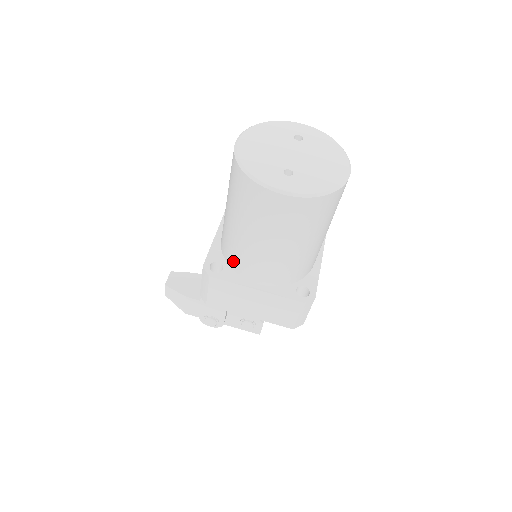
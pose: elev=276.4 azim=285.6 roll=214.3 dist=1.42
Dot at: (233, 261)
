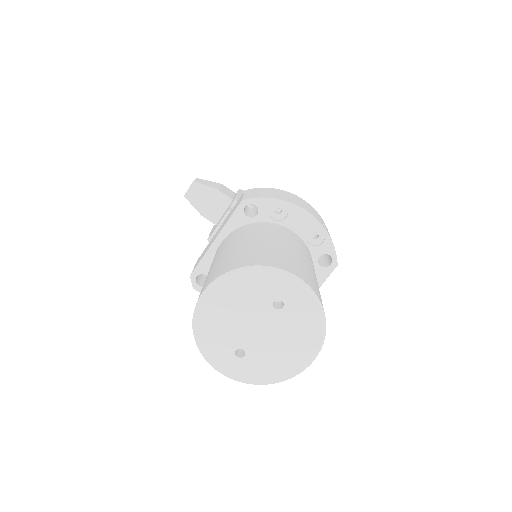
Dot at: occluded
